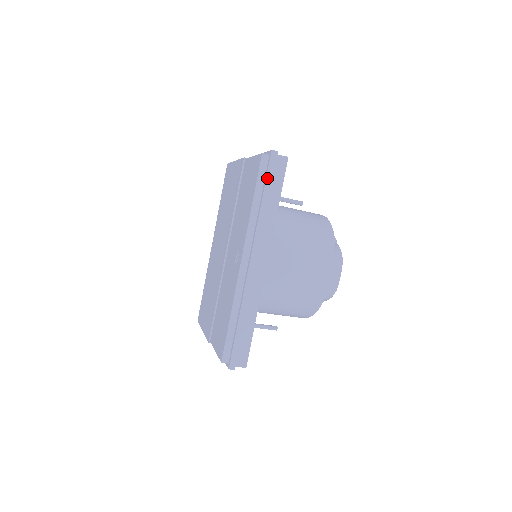
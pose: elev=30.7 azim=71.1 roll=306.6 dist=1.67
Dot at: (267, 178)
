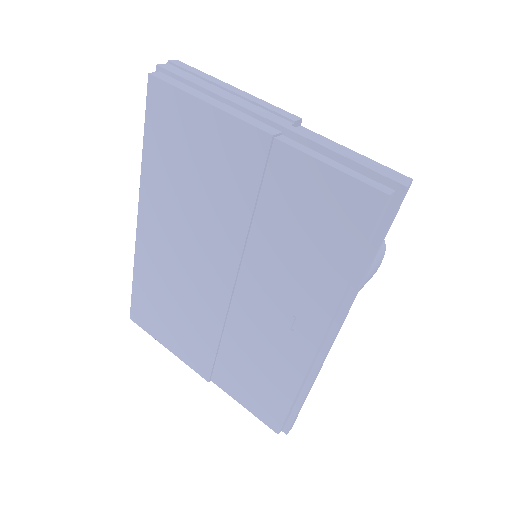
Dot at: (385, 232)
